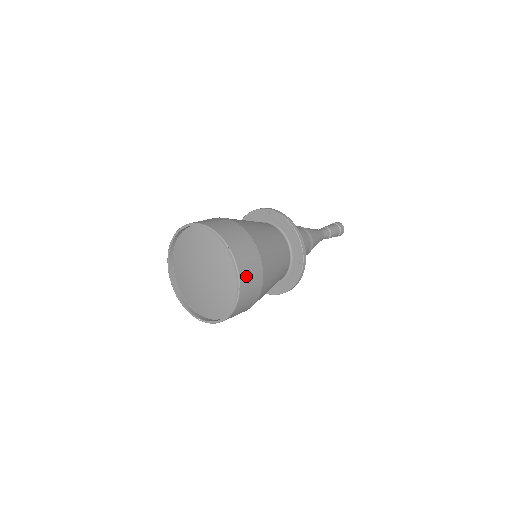
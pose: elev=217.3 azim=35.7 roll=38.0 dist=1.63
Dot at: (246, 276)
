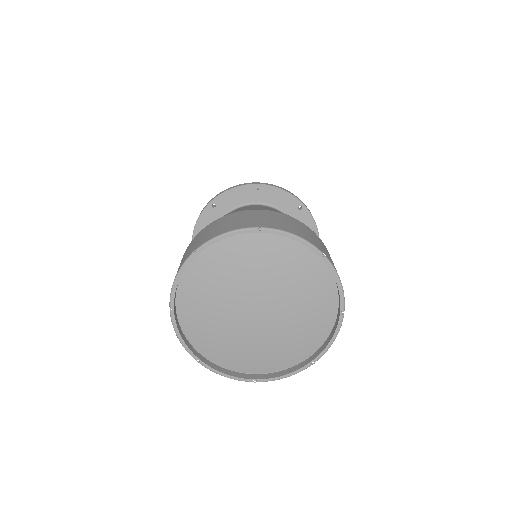
Dot at: (323, 343)
